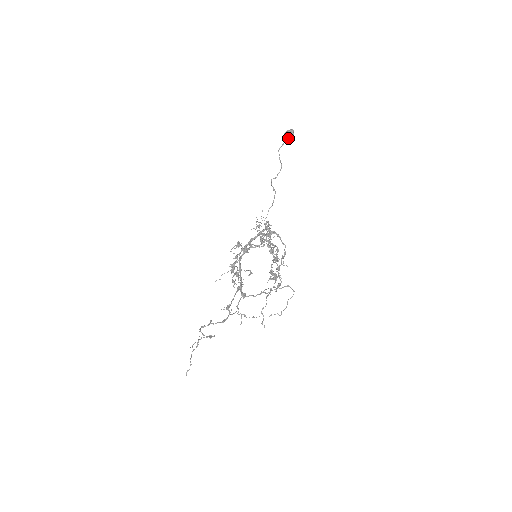
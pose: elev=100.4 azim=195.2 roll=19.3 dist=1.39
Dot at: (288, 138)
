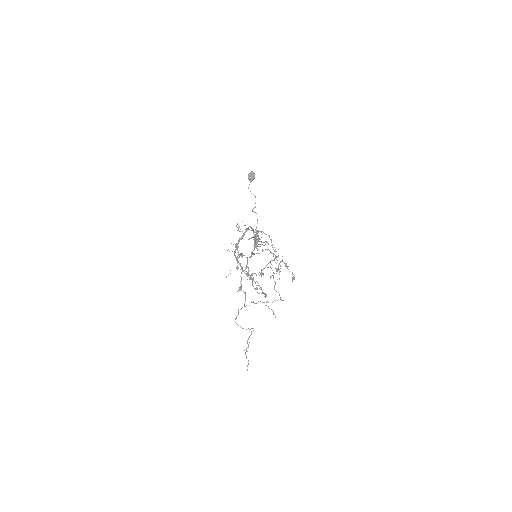
Dot at: (251, 178)
